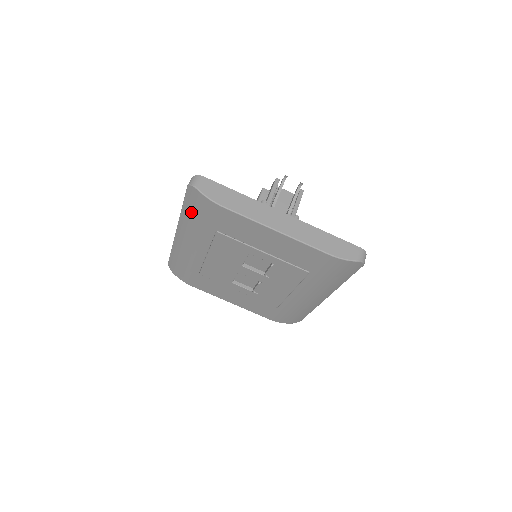
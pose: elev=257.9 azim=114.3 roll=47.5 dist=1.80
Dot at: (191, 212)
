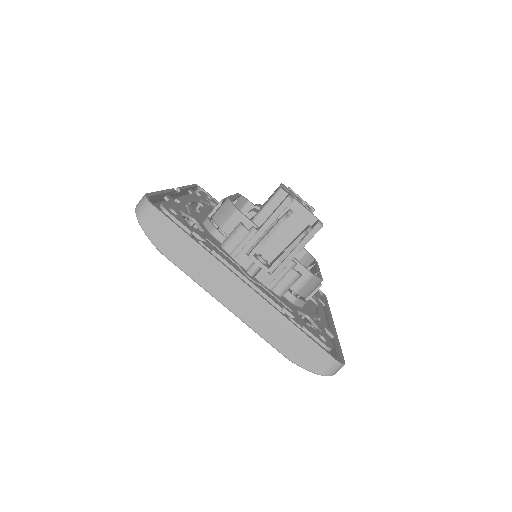
Dot at: occluded
